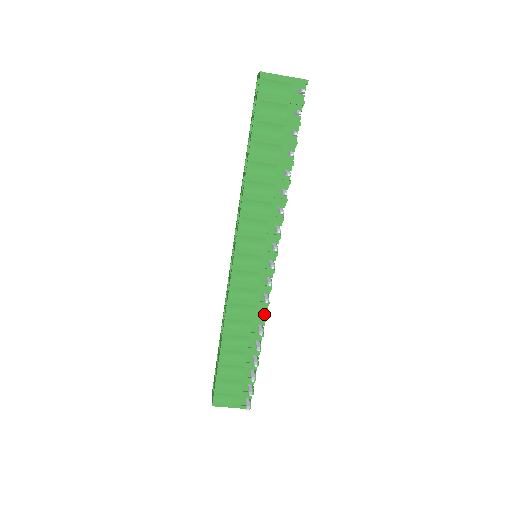
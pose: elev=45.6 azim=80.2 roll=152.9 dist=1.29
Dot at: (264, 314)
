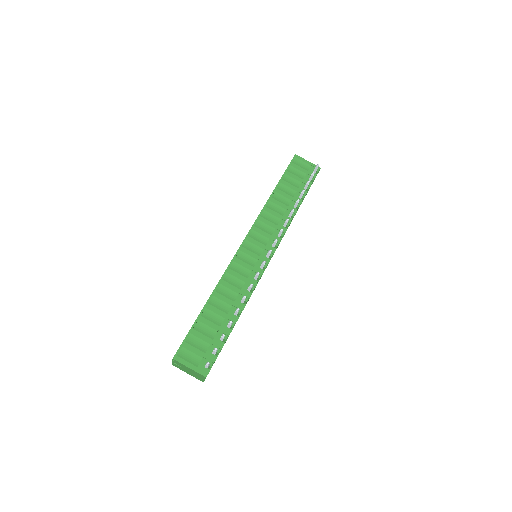
Dot at: (252, 285)
